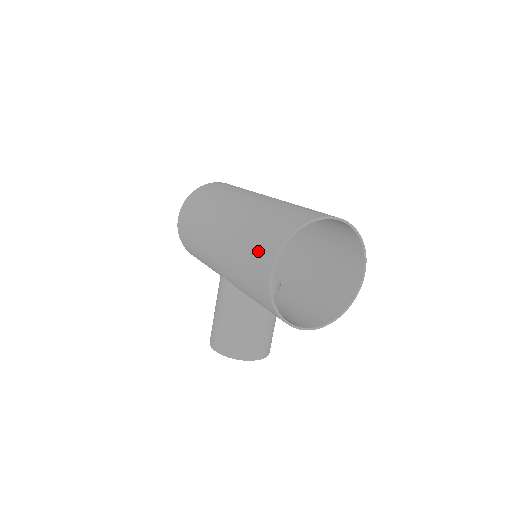
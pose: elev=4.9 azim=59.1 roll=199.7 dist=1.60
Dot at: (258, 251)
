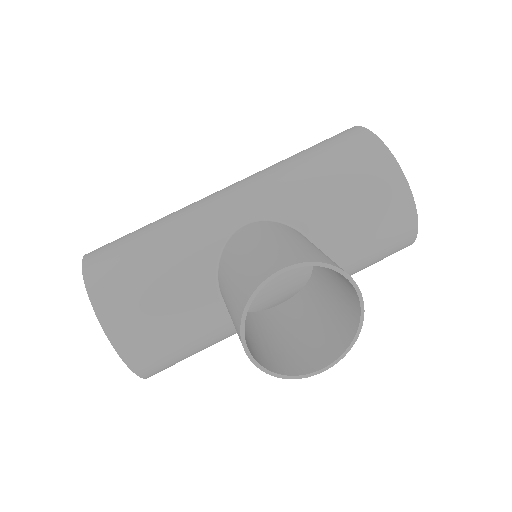
Dot at: (322, 141)
